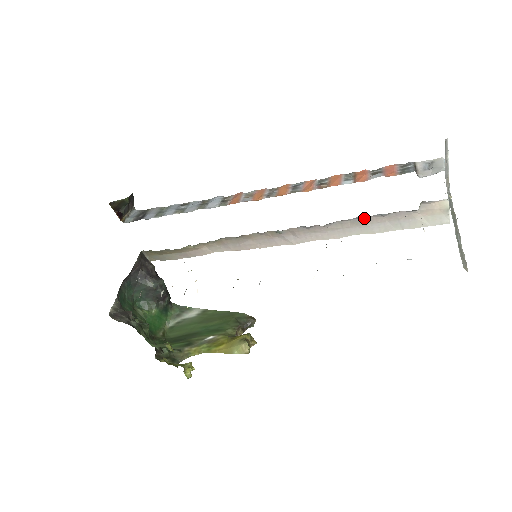
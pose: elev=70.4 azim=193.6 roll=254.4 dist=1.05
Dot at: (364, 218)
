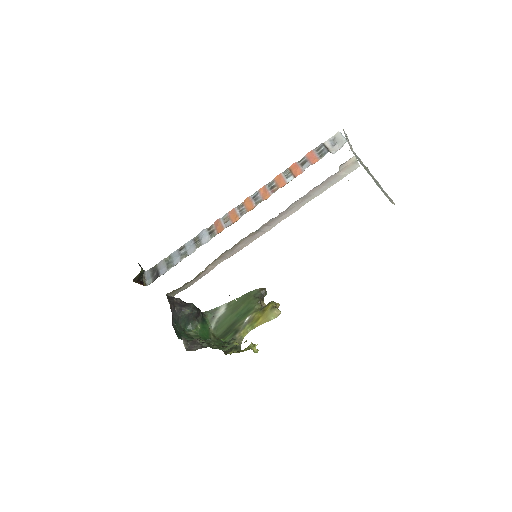
Dot at: (308, 192)
